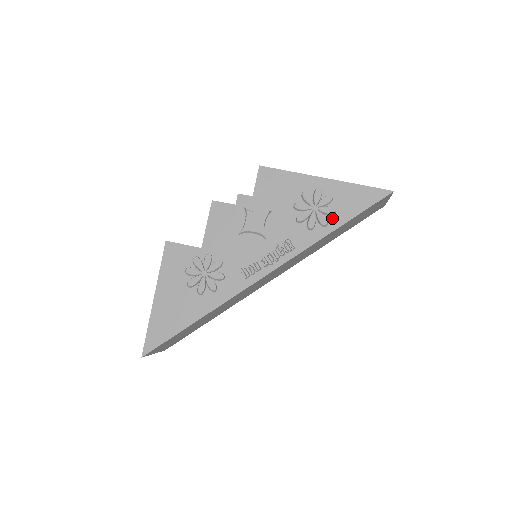
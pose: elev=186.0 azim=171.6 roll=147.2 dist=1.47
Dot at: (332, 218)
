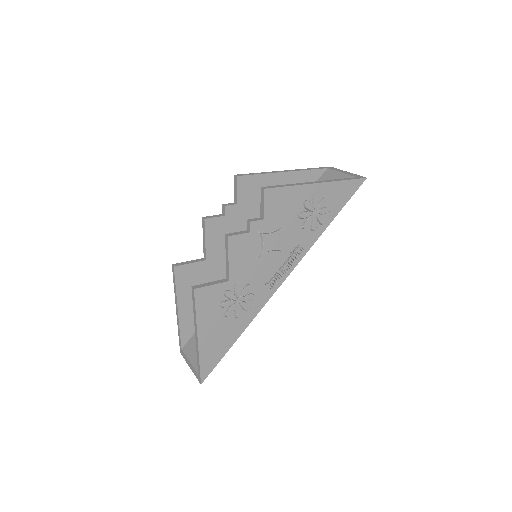
Dot at: (327, 215)
